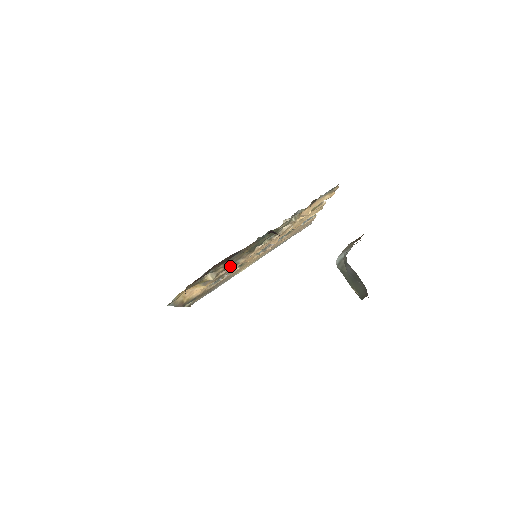
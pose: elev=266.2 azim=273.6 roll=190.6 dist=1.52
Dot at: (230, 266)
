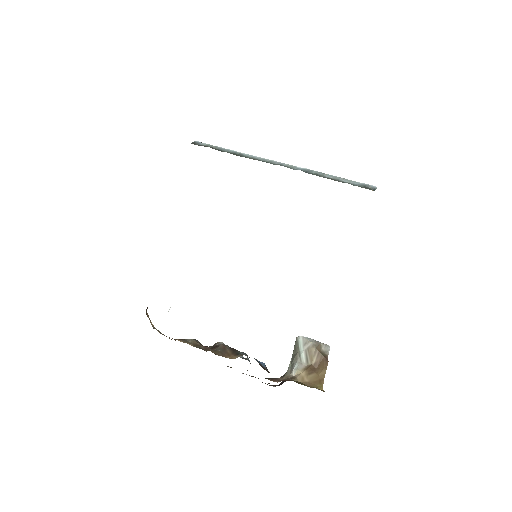
Dot at: occluded
